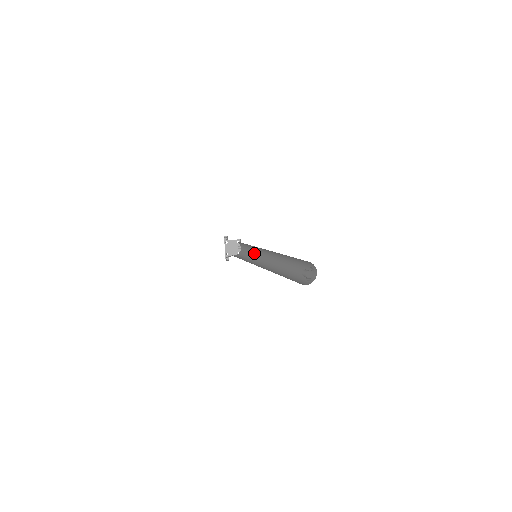
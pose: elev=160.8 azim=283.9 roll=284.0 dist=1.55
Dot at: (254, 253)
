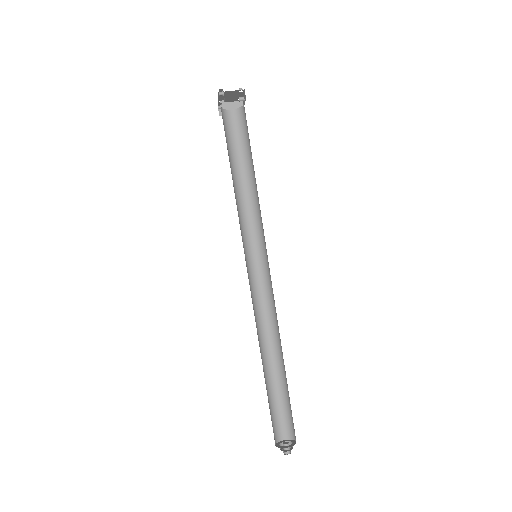
Dot at: (257, 198)
